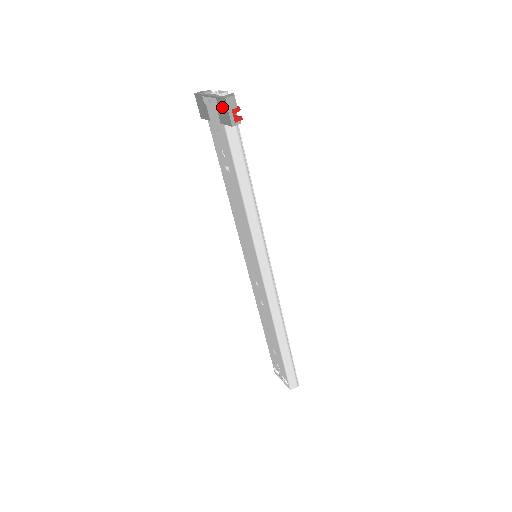
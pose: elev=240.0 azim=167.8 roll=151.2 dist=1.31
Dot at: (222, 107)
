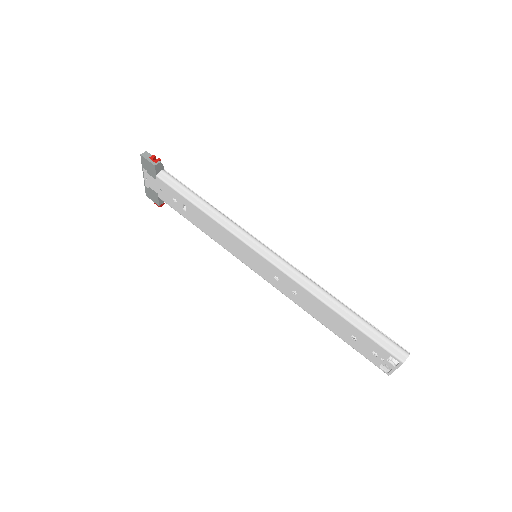
Dot at: (146, 165)
